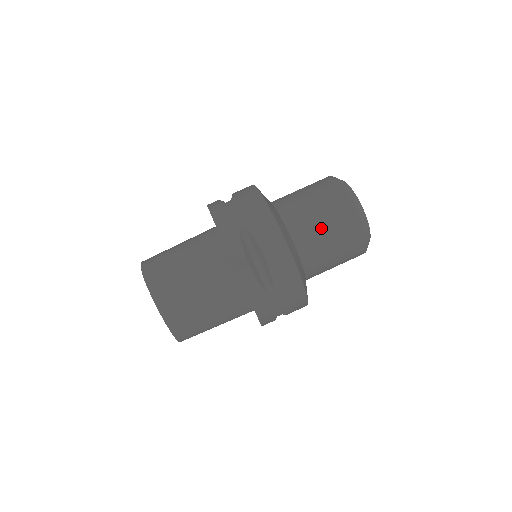
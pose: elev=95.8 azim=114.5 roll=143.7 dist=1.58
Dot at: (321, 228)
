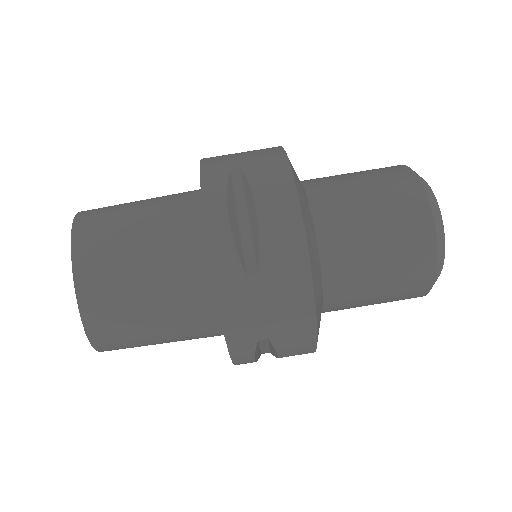
Dot at: (363, 211)
